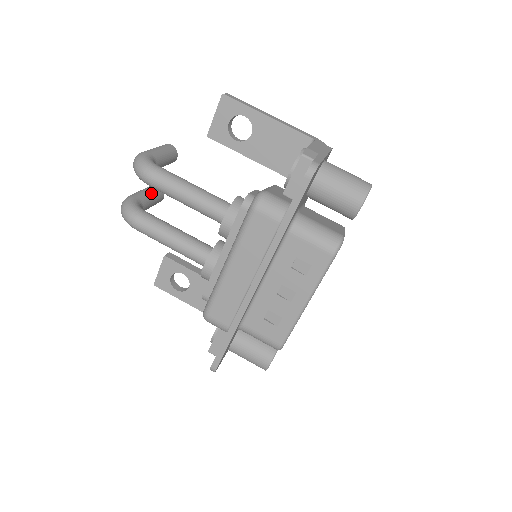
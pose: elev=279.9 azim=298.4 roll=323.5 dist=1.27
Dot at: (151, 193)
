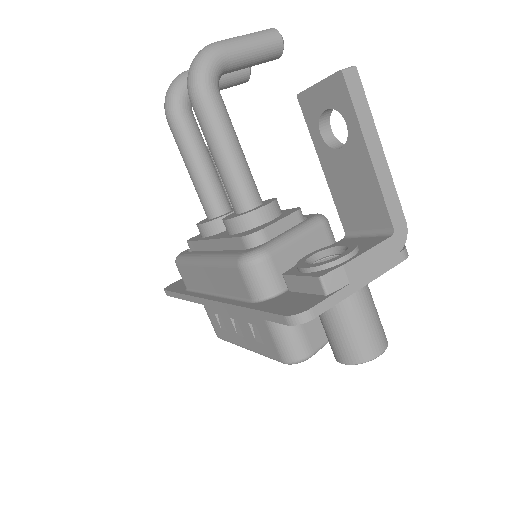
Dot at: (226, 77)
